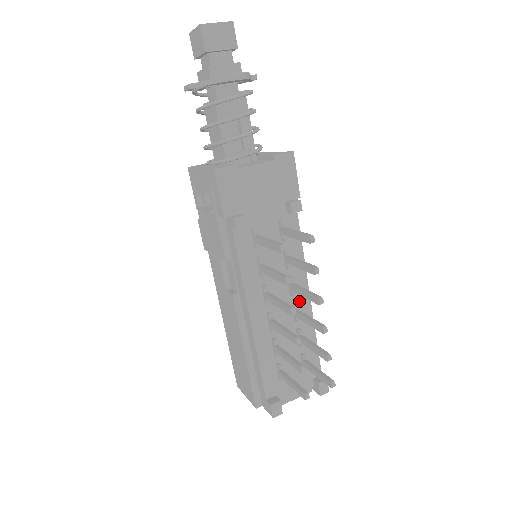
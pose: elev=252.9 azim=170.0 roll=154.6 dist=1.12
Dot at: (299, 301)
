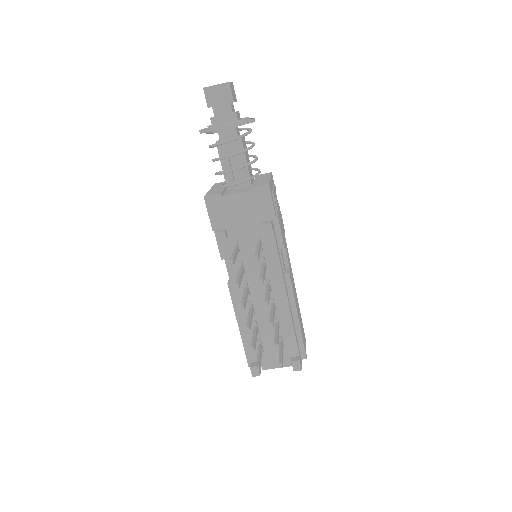
Dot at: (277, 297)
